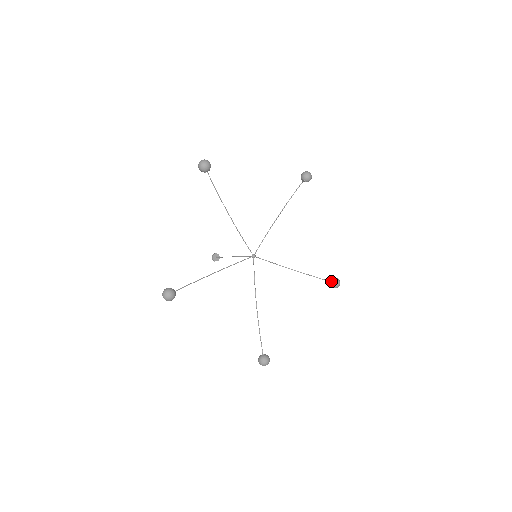
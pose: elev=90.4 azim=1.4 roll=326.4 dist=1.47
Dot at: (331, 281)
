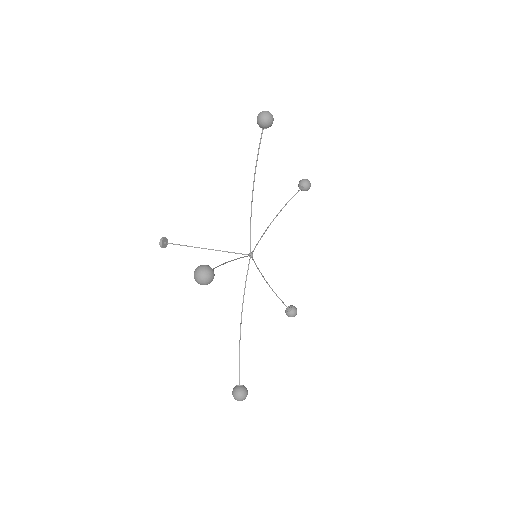
Dot at: (291, 308)
